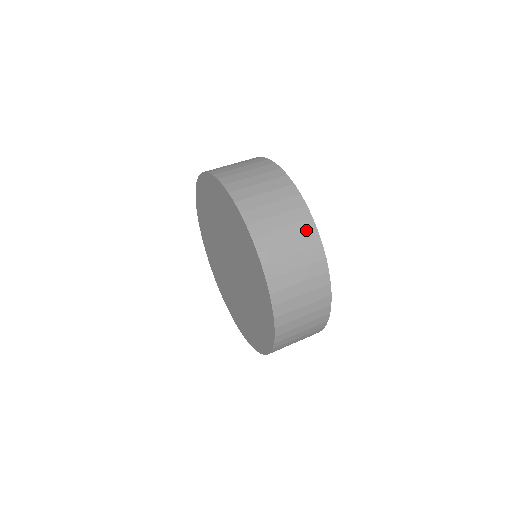
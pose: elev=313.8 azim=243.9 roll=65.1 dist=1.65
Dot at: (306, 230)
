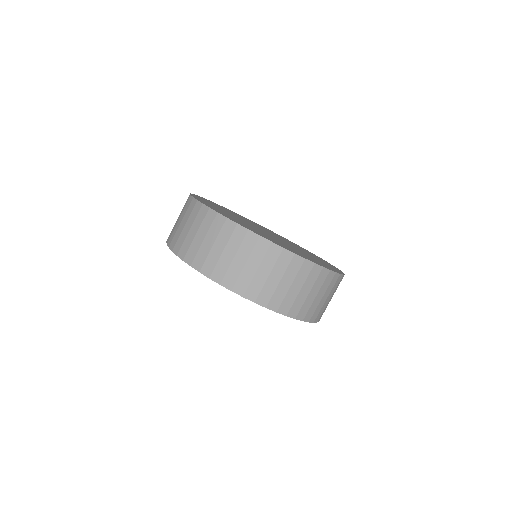
Dot at: (297, 266)
